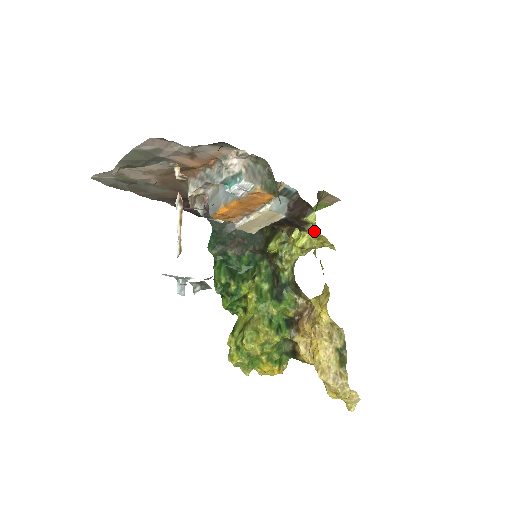
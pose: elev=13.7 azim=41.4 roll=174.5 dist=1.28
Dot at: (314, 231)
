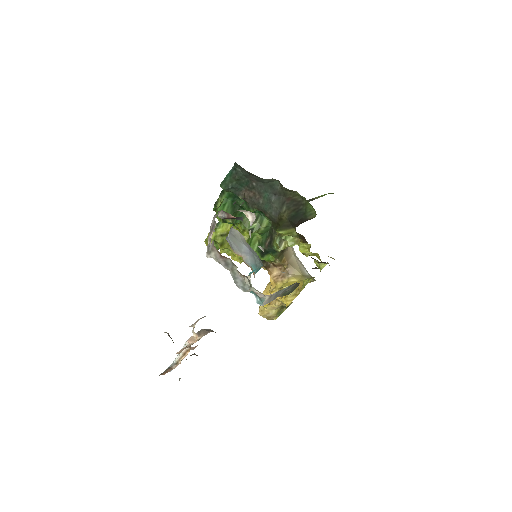
Dot at: (318, 267)
